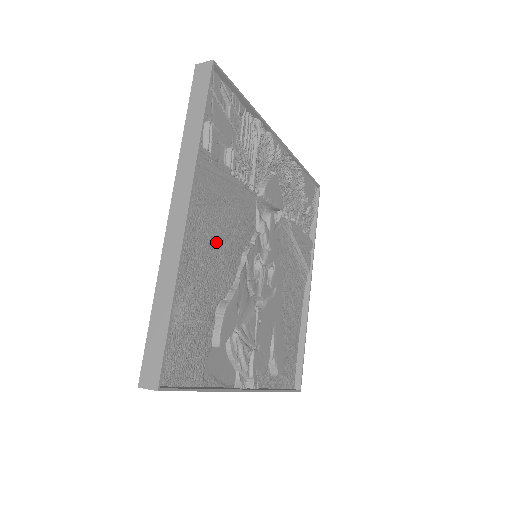
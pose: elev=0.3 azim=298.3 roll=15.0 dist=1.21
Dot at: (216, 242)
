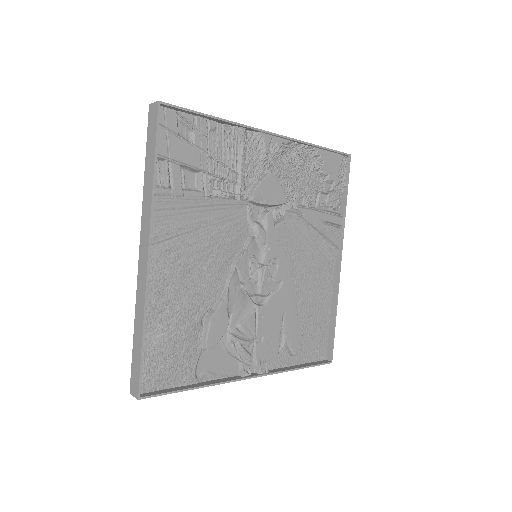
Dot at: (193, 264)
